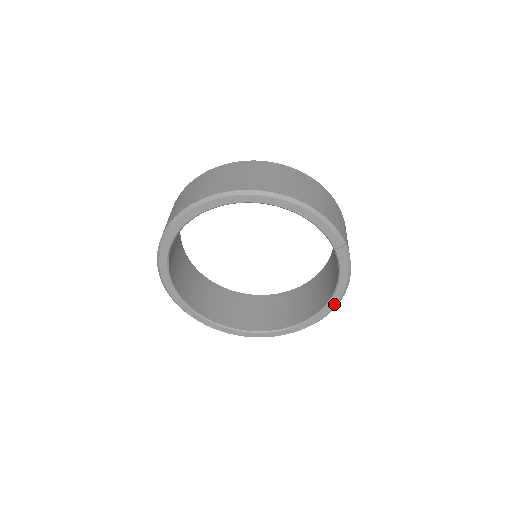
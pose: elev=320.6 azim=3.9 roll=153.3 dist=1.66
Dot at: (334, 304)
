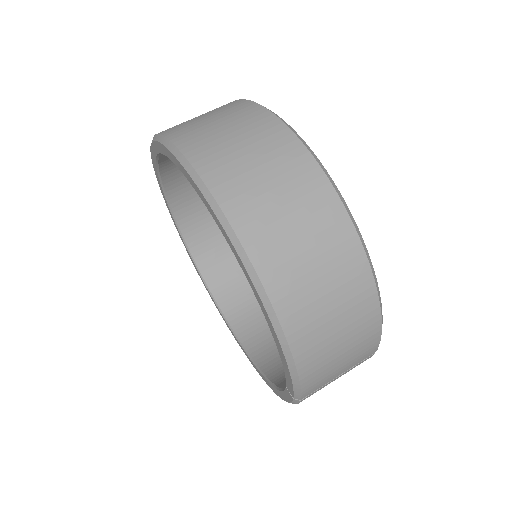
Dot at: (264, 379)
